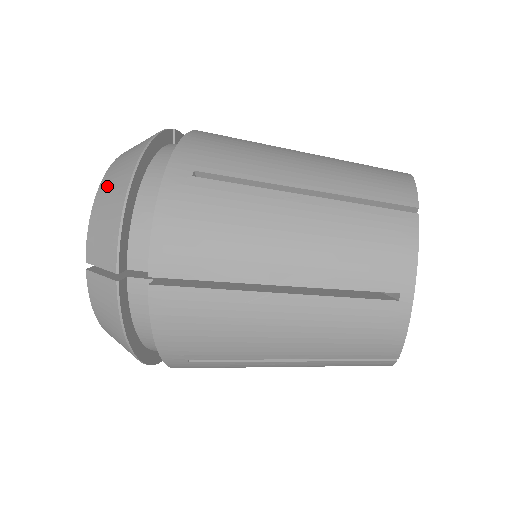
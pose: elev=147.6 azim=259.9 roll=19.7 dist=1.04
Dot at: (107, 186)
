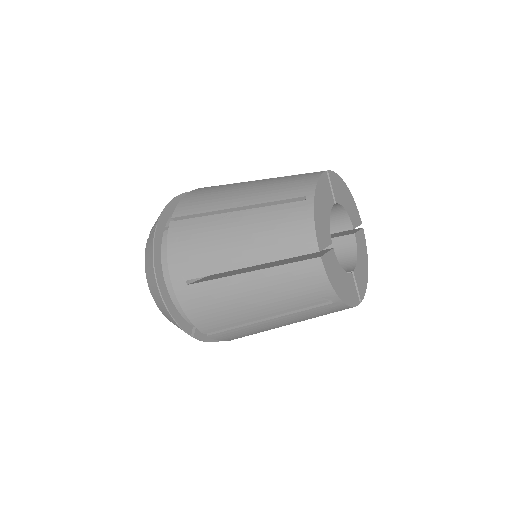
Dot at: occluded
